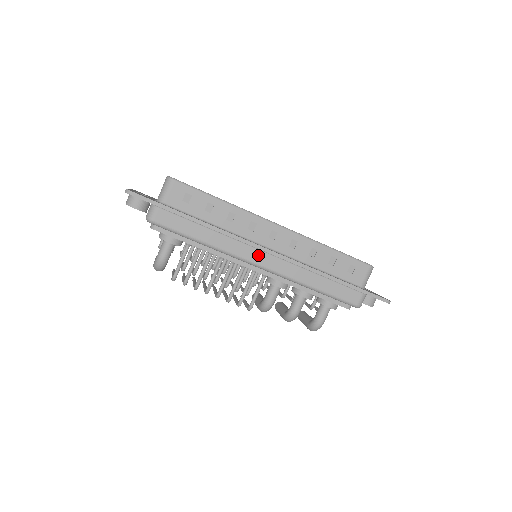
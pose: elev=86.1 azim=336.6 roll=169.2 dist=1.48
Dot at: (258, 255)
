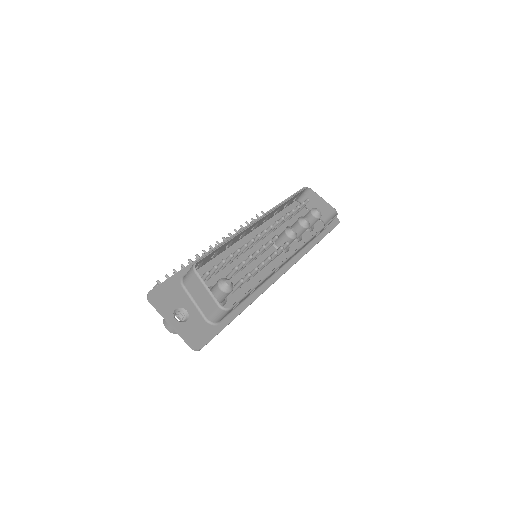
Dot at: occluded
